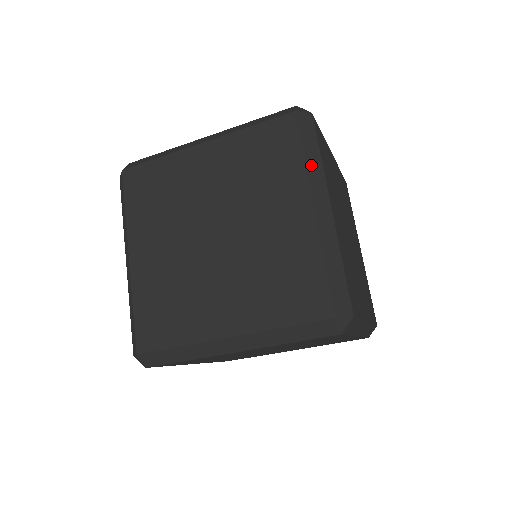
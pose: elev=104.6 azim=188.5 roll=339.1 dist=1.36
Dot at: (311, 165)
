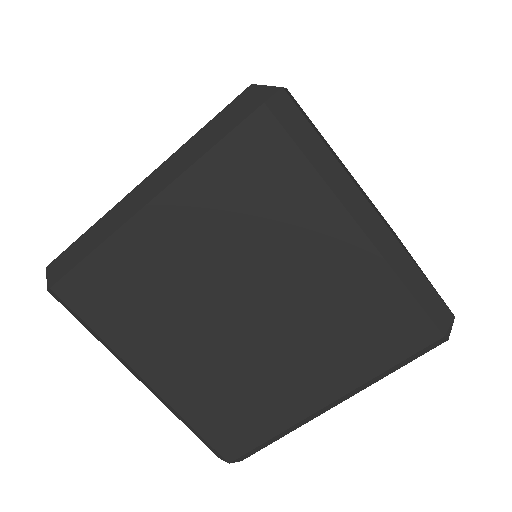
Dot at: (378, 377)
